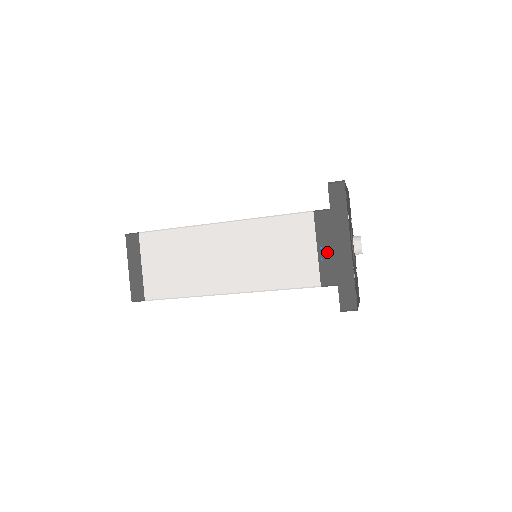
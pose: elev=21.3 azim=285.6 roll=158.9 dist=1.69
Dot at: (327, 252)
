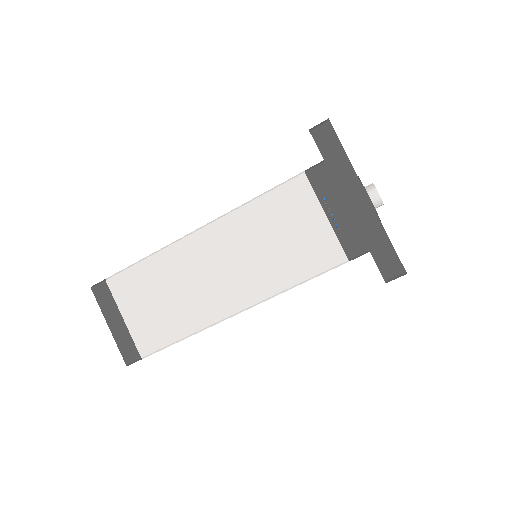
Dot at: (340, 215)
